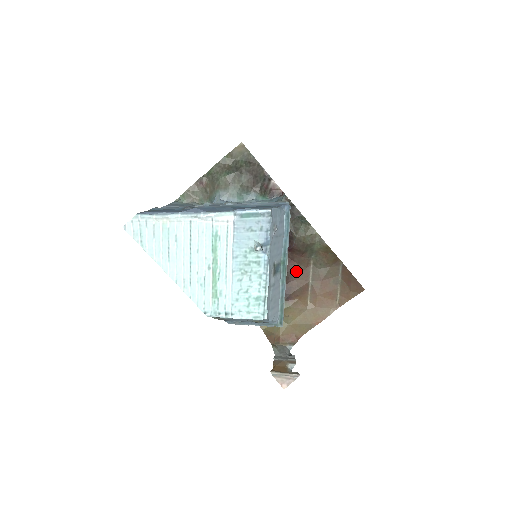
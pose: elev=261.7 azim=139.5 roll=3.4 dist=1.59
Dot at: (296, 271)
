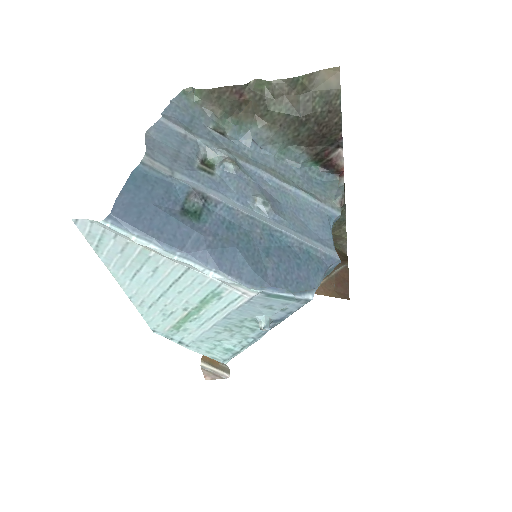
Dot at: occluded
